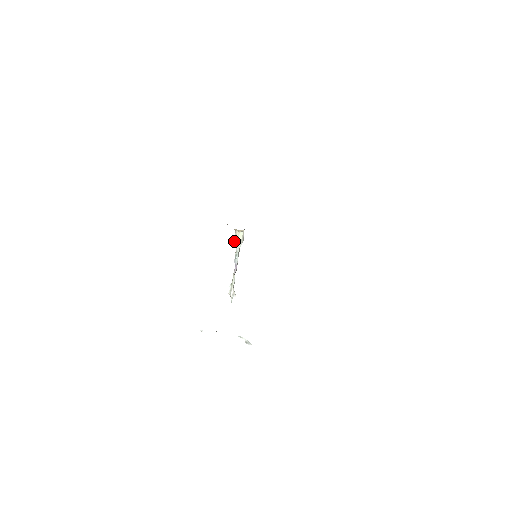
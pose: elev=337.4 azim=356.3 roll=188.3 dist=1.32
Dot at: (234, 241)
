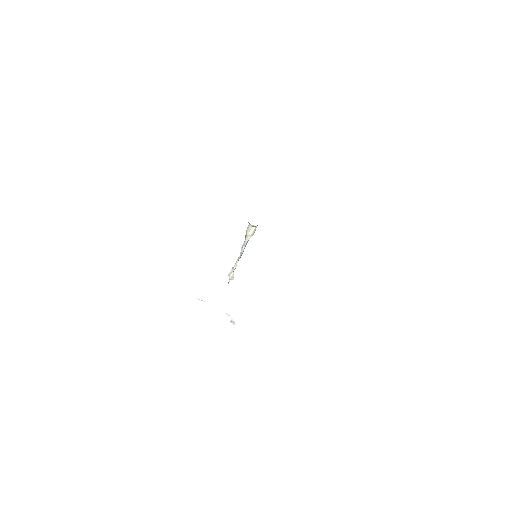
Dot at: occluded
